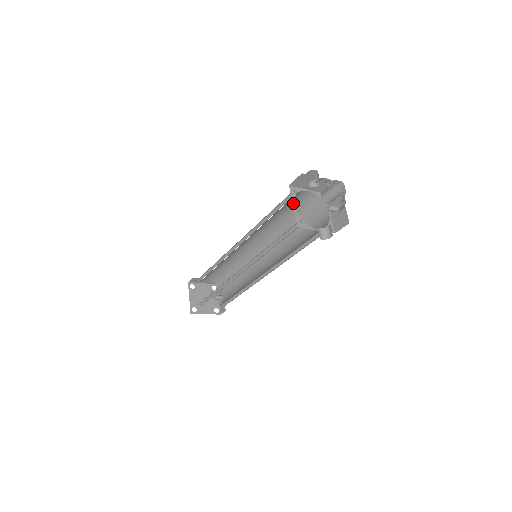
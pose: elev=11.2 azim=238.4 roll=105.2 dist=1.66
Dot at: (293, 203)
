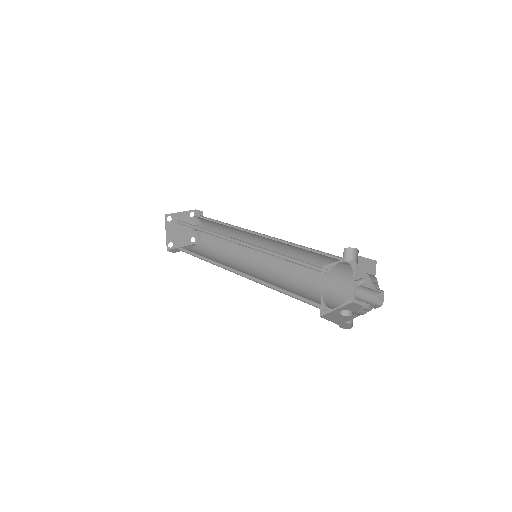
Dot at: (322, 288)
